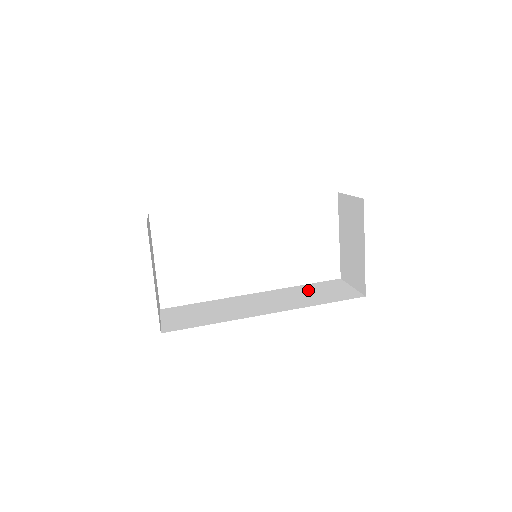
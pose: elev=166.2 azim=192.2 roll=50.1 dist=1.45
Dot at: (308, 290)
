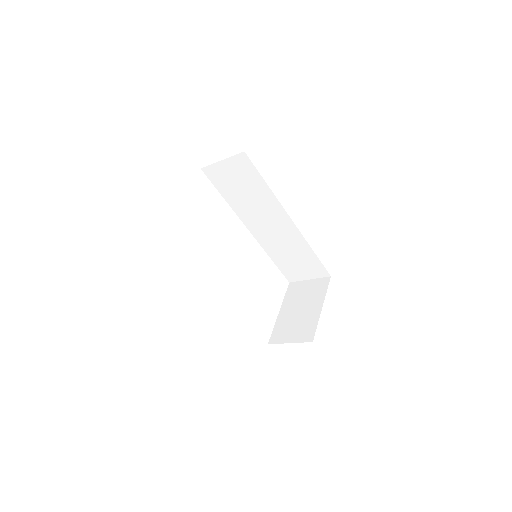
Dot at: occluded
